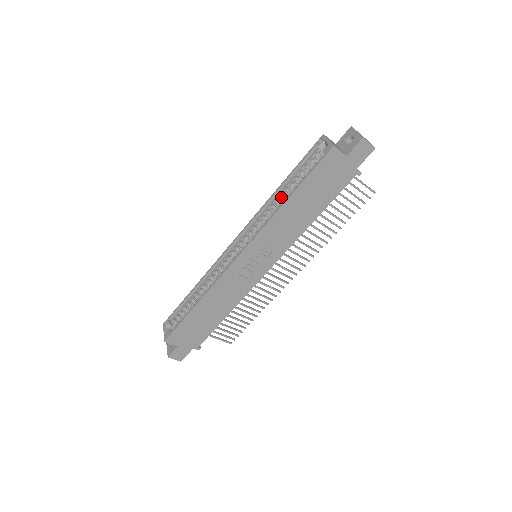
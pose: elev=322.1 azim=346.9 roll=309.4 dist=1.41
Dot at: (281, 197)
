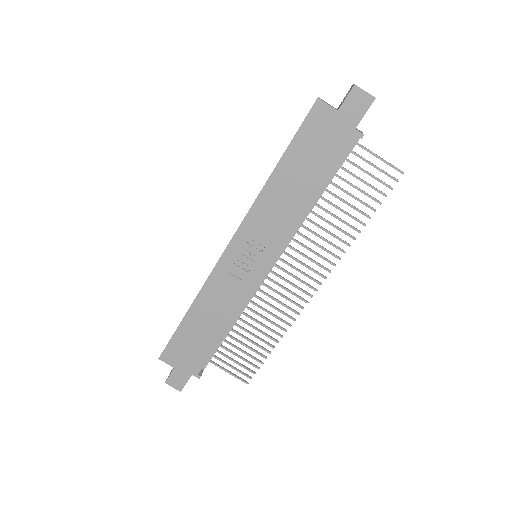
Dot at: occluded
